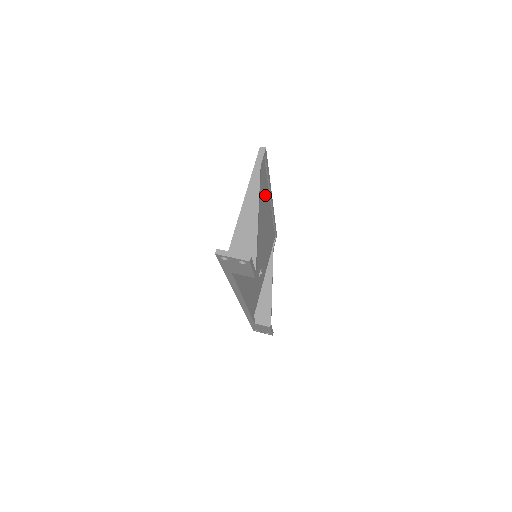
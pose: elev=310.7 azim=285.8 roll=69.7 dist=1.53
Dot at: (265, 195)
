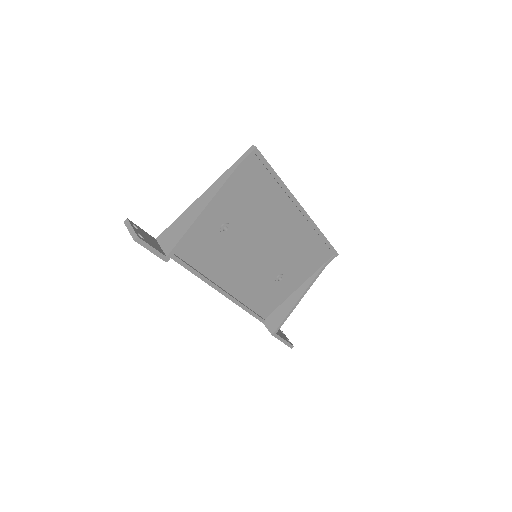
Dot at: (276, 199)
